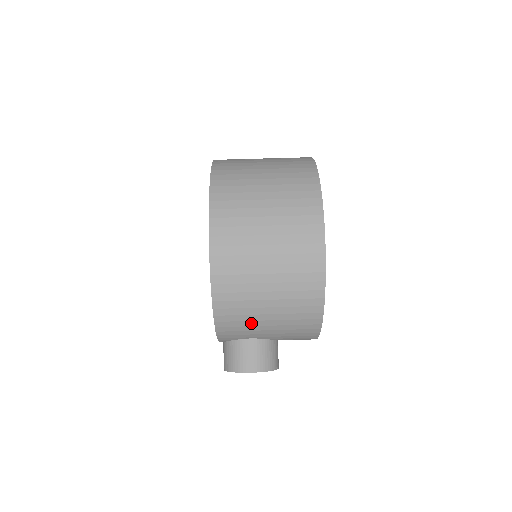
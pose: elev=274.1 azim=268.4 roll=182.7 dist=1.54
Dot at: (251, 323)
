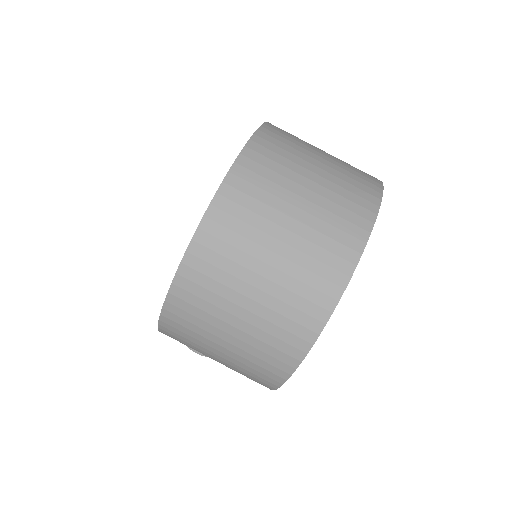
Dot at: occluded
